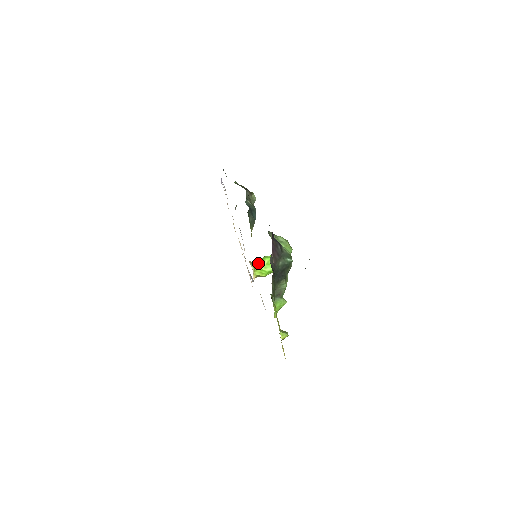
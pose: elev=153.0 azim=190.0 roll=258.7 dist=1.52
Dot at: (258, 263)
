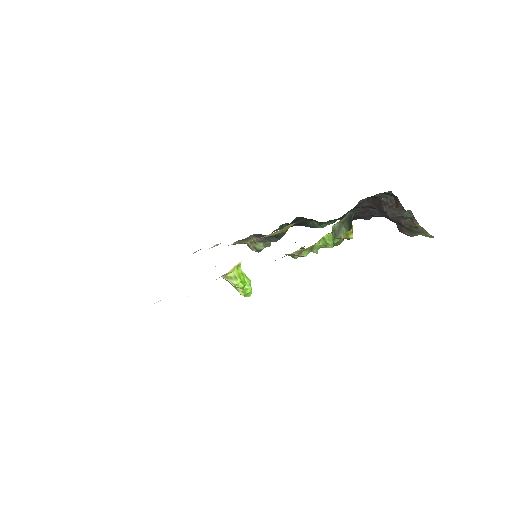
Dot at: occluded
